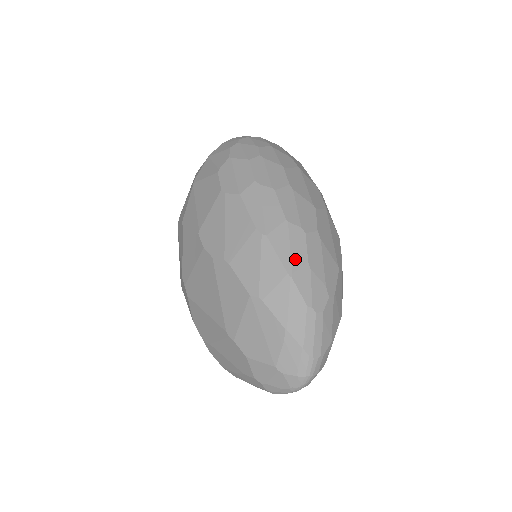
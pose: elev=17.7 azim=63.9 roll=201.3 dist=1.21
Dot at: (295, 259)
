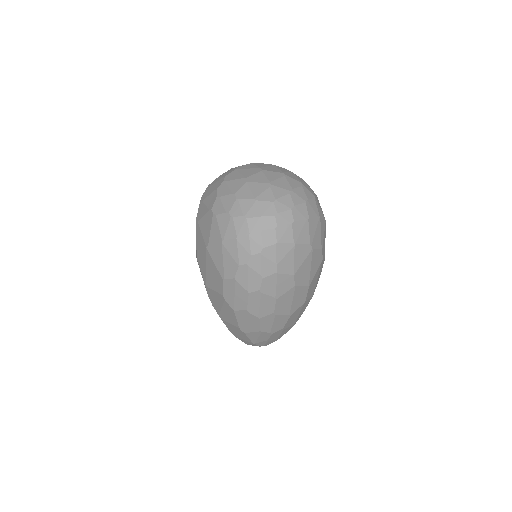
Dot at: (259, 340)
